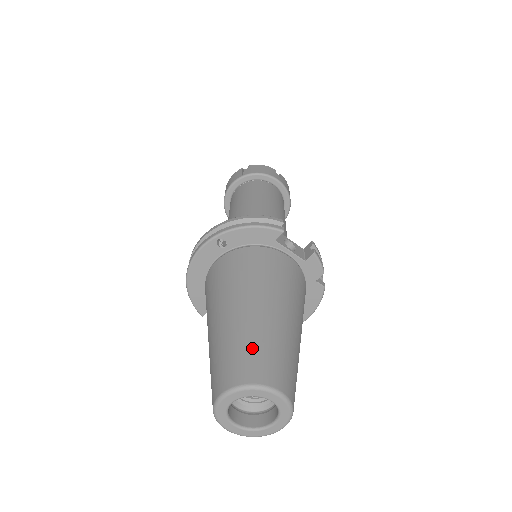
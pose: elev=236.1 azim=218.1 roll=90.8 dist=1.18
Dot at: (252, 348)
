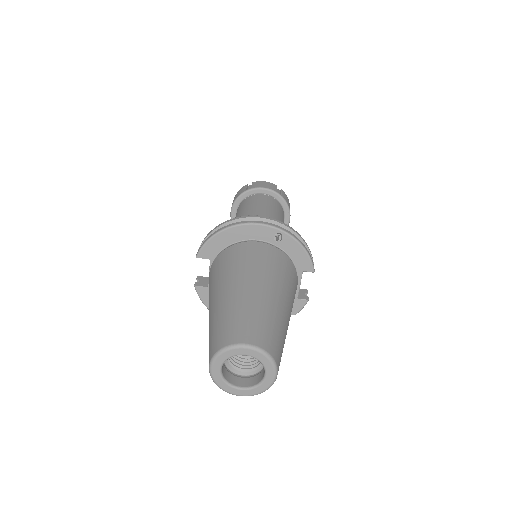
Dot at: (277, 332)
